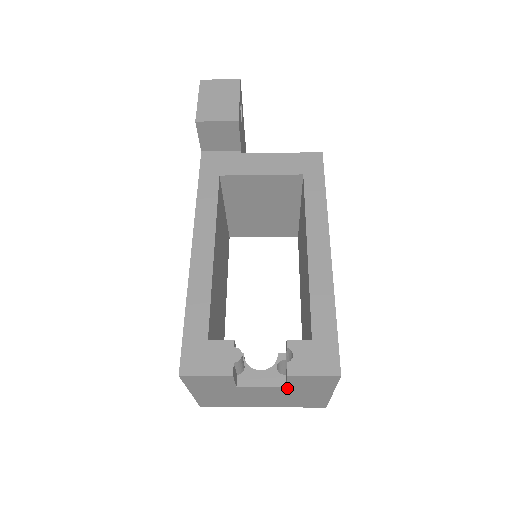
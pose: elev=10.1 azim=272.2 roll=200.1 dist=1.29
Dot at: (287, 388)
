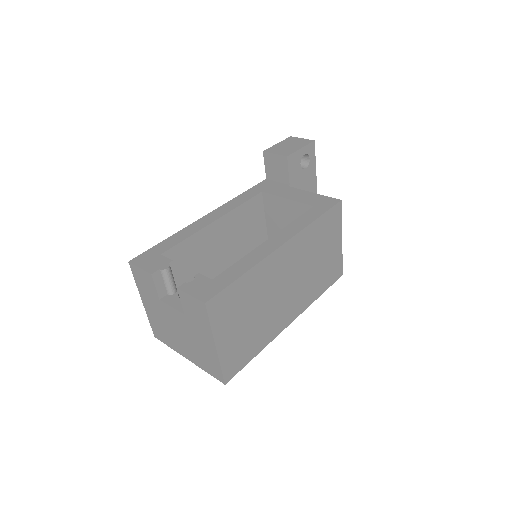
Dot at: (186, 317)
